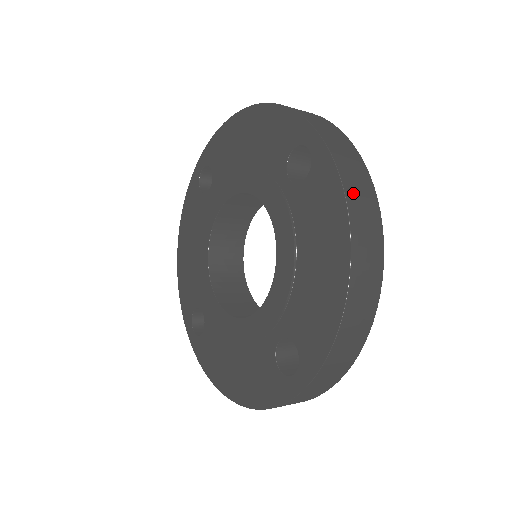
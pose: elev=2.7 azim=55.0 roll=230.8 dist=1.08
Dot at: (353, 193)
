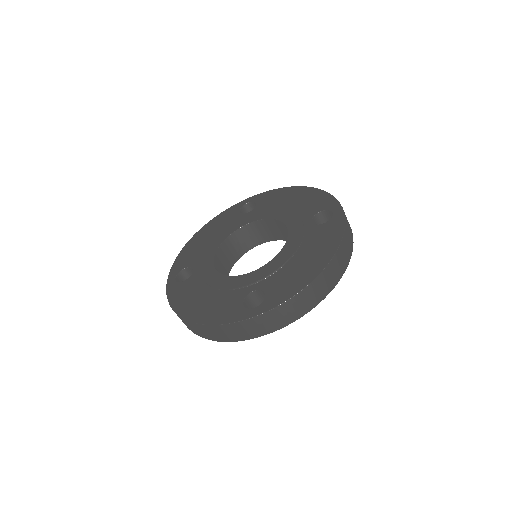
Dot at: occluded
